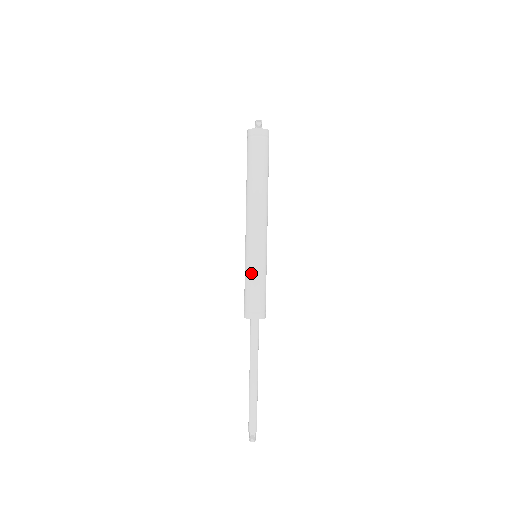
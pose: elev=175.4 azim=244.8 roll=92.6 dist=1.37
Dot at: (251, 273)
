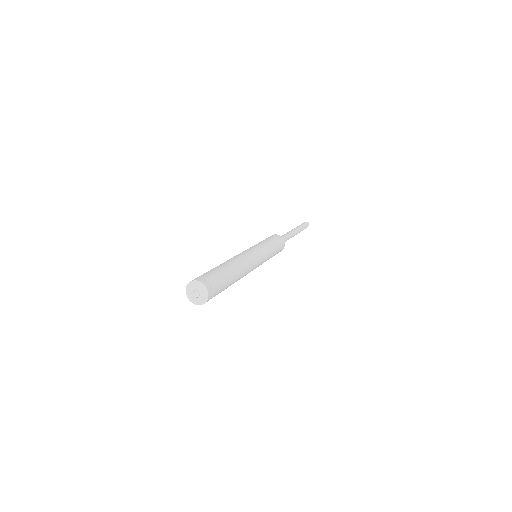
Dot at: occluded
